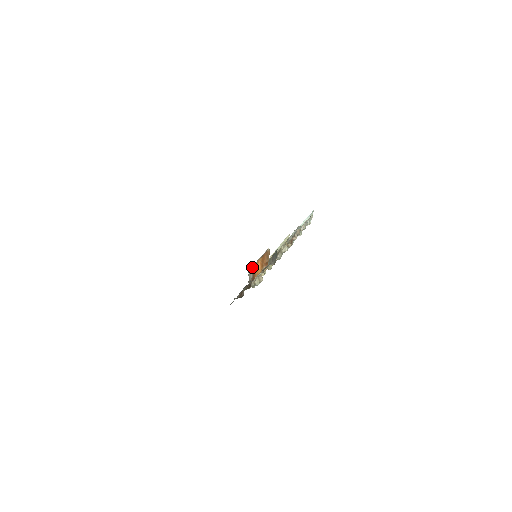
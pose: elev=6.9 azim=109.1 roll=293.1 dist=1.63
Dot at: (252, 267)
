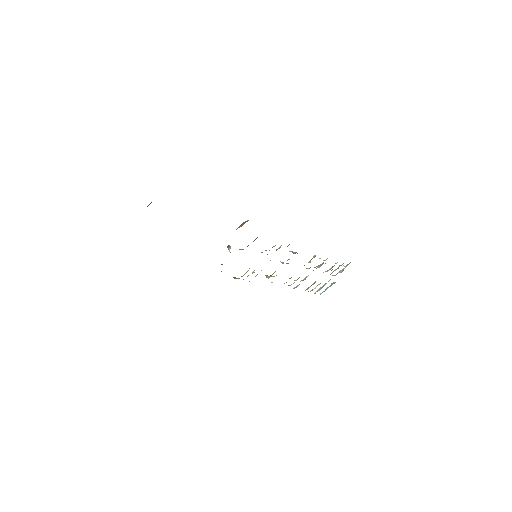
Dot at: occluded
